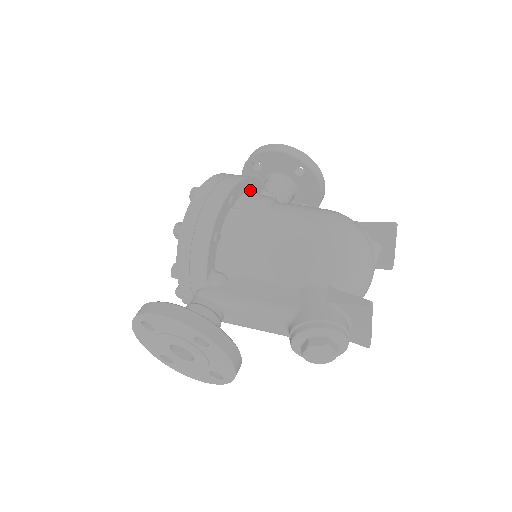
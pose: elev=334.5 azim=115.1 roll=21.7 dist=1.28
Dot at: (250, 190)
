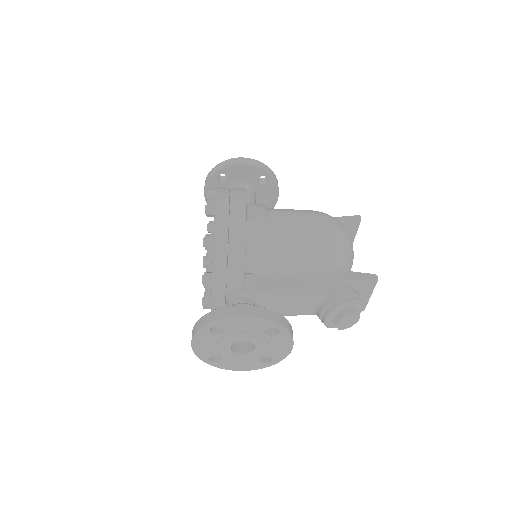
Dot at: occluded
